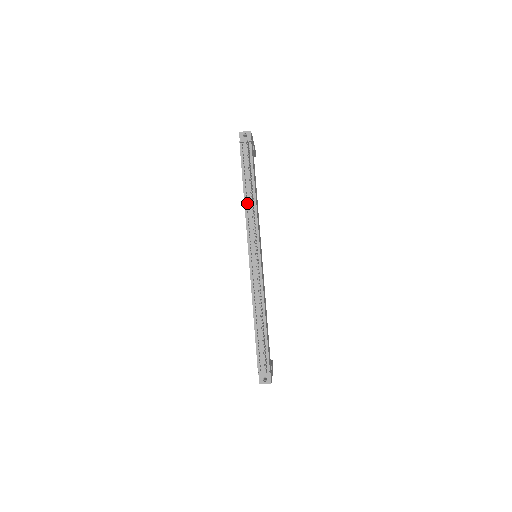
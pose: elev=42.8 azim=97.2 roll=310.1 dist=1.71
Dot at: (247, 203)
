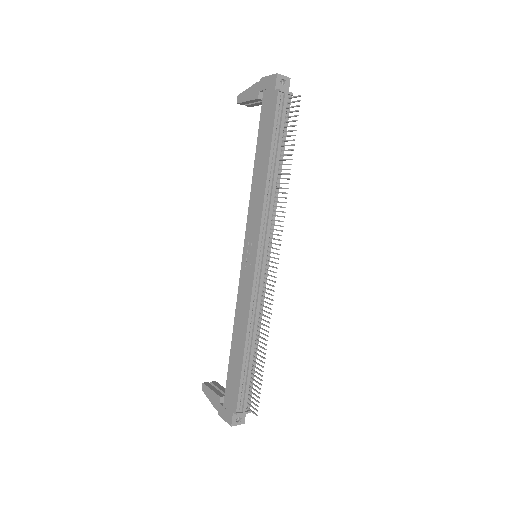
Dot at: (269, 183)
